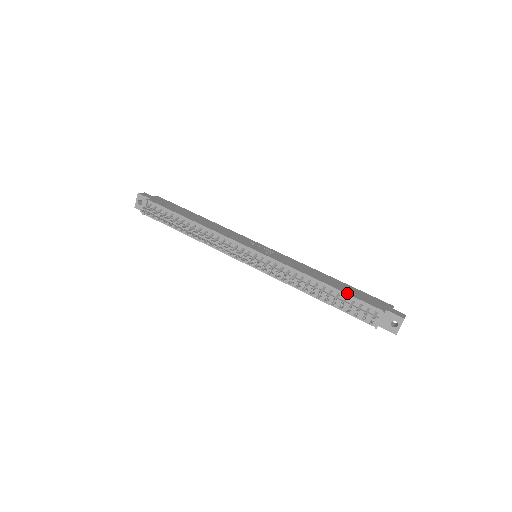
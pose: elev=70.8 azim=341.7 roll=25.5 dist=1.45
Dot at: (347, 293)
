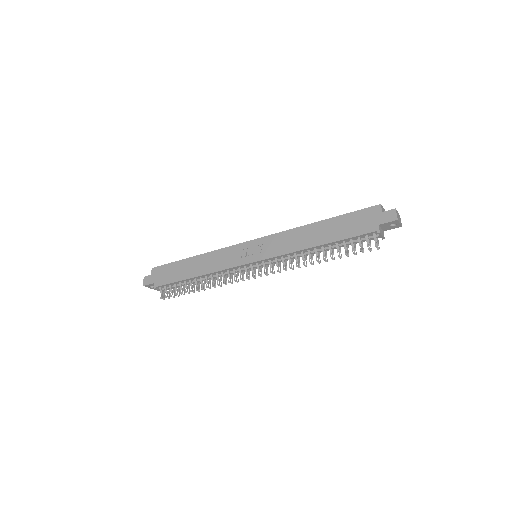
Dot at: (341, 239)
